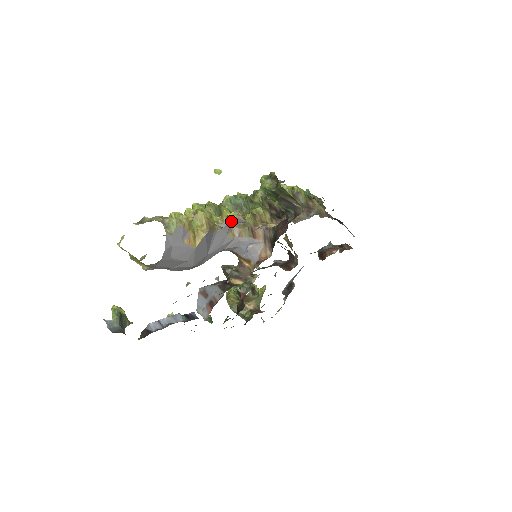
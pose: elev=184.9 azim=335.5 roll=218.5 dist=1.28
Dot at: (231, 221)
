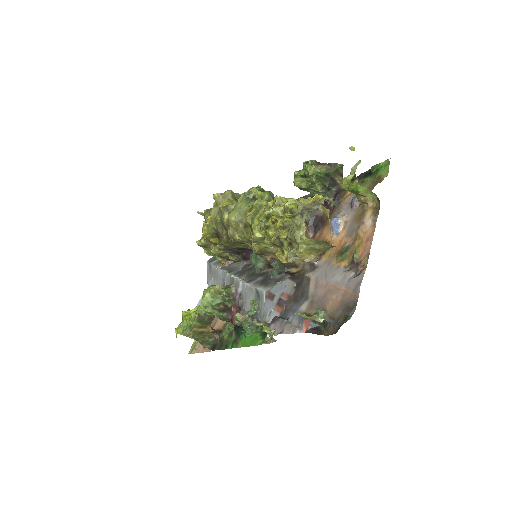
Dot at: occluded
